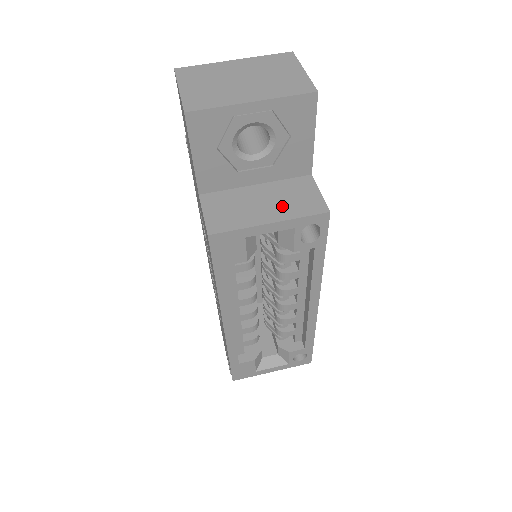
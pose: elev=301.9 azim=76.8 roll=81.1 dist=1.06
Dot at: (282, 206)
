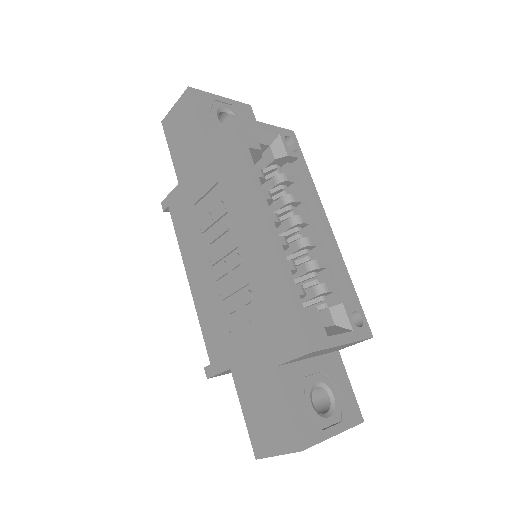
Dot at: occluded
